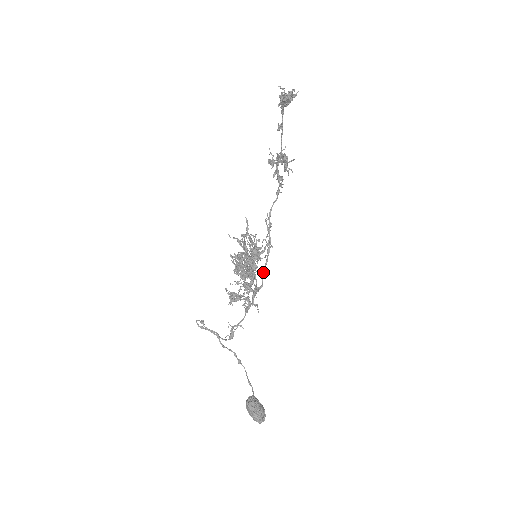
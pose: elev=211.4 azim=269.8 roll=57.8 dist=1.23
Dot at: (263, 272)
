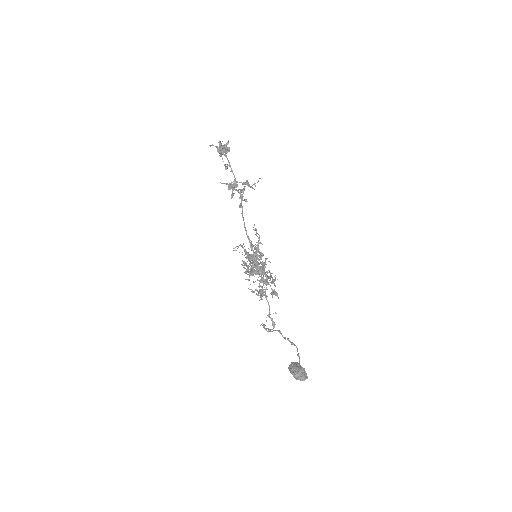
Dot at: occluded
